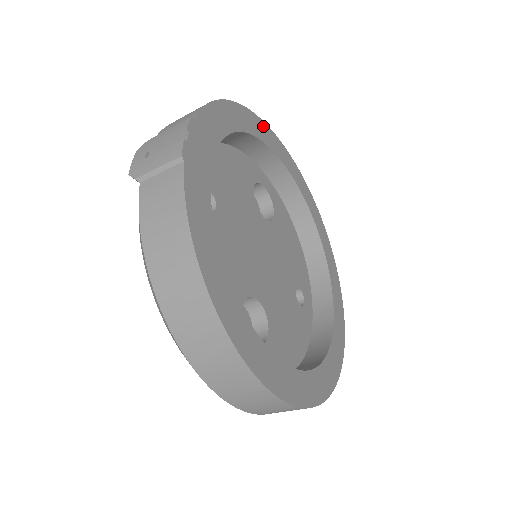
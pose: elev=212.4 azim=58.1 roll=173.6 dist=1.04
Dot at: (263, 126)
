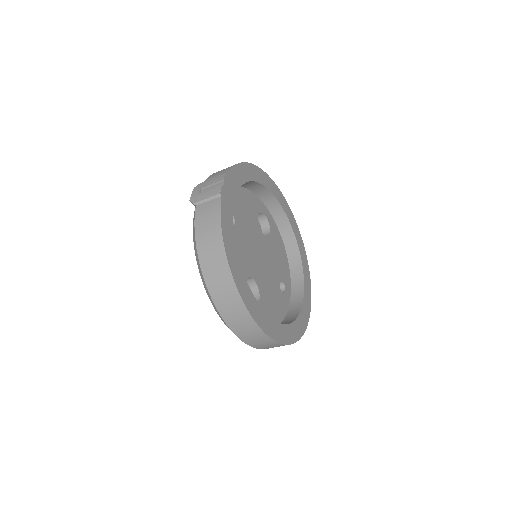
Dot at: (267, 178)
